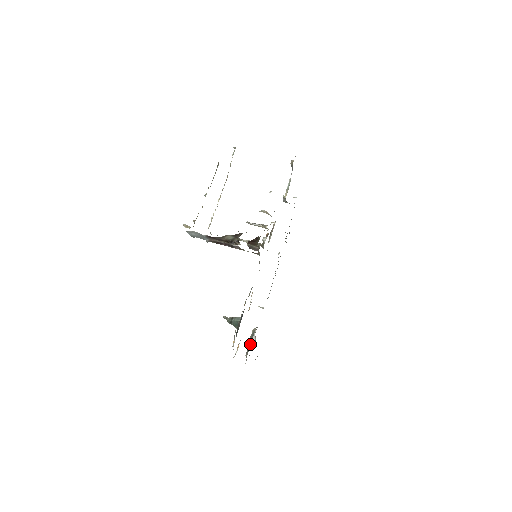
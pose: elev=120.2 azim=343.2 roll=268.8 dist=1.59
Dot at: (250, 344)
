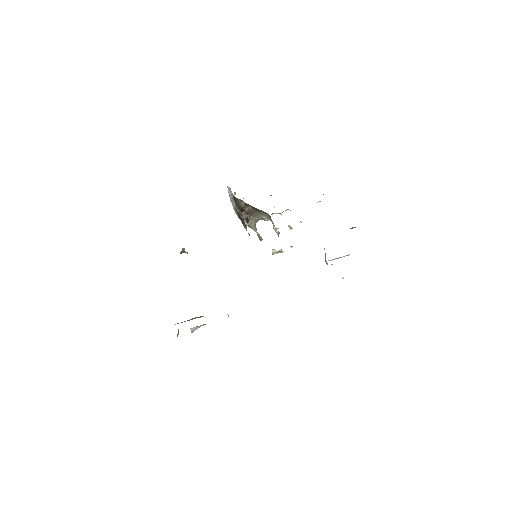
Dot at: (188, 320)
